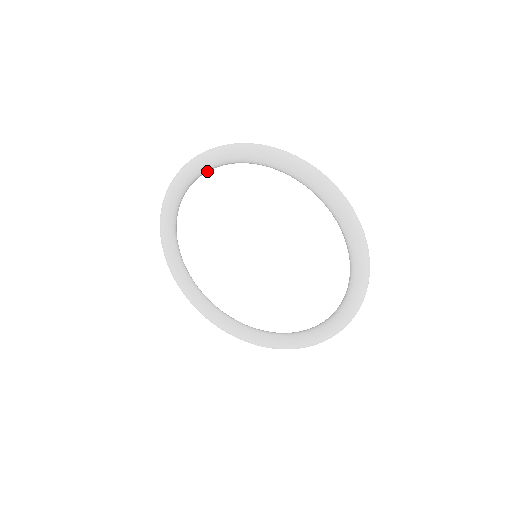
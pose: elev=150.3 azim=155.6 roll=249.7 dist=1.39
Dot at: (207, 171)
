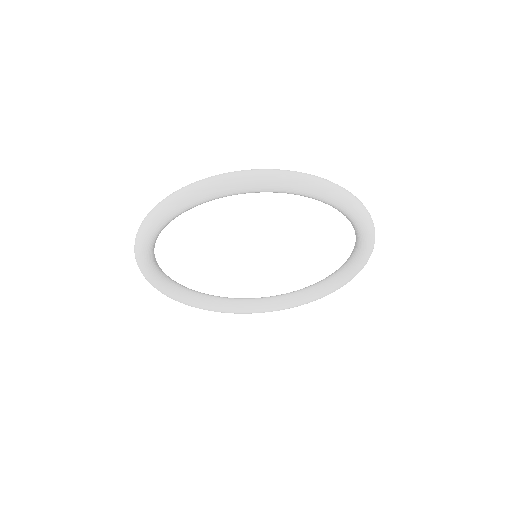
Dot at: occluded
